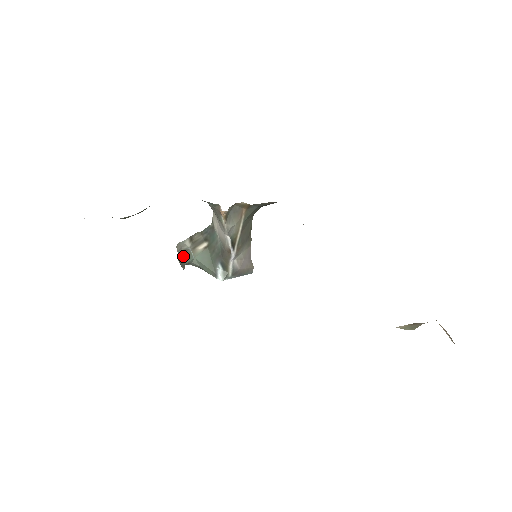
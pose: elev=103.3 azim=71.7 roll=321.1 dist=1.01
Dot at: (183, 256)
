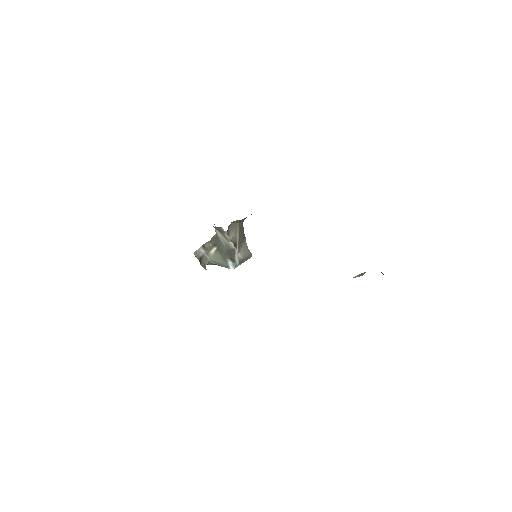
Dot at: (202, 261)
